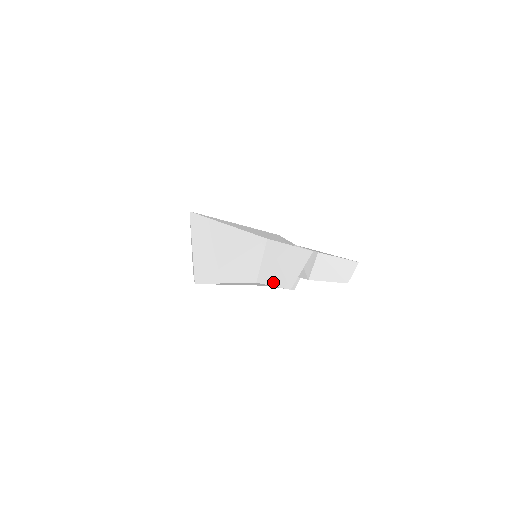
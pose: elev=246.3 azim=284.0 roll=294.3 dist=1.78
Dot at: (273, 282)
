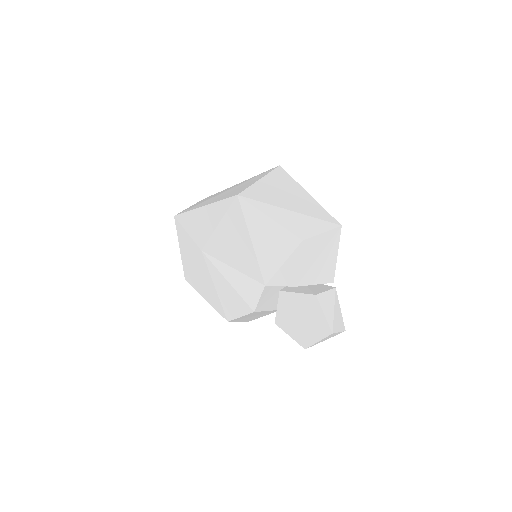
Dot at: (303, 260)
